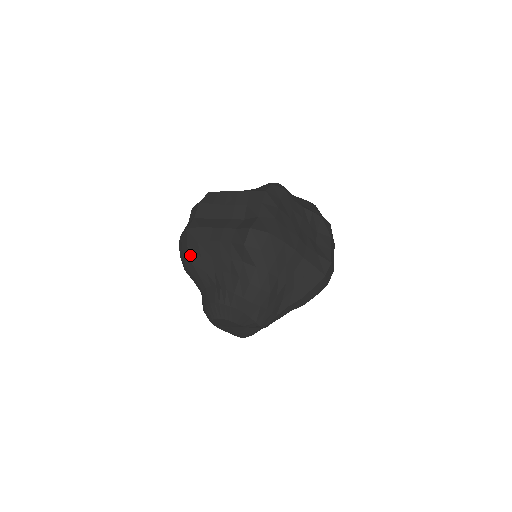
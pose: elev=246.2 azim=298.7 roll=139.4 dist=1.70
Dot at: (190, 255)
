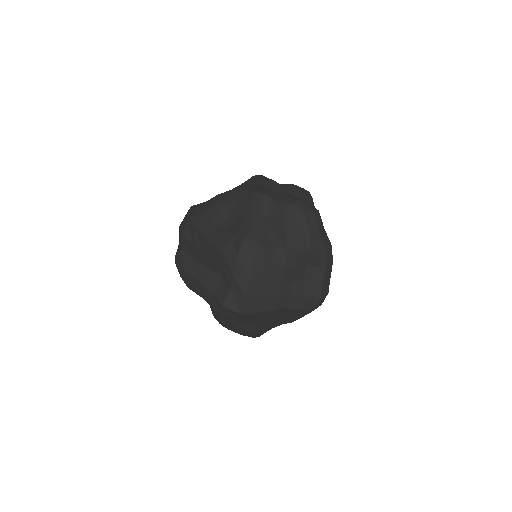
Dot at: (186, 284)
